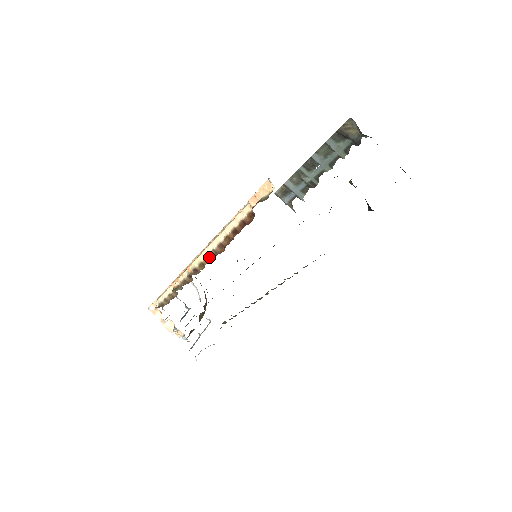
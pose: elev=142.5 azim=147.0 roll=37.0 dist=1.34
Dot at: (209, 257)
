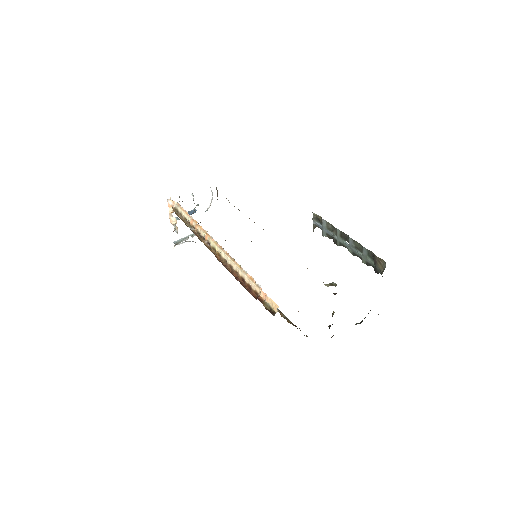
Dot at: (221, 257)
